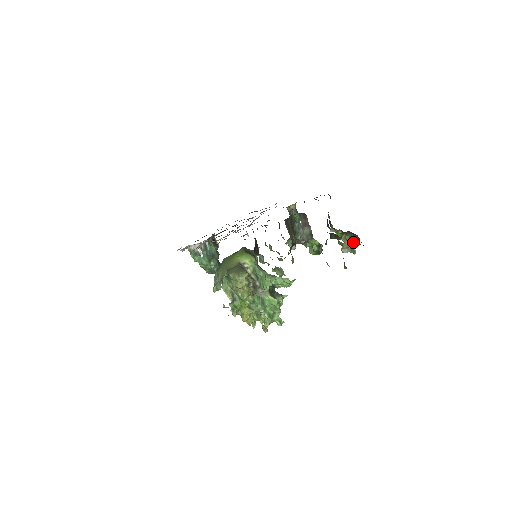
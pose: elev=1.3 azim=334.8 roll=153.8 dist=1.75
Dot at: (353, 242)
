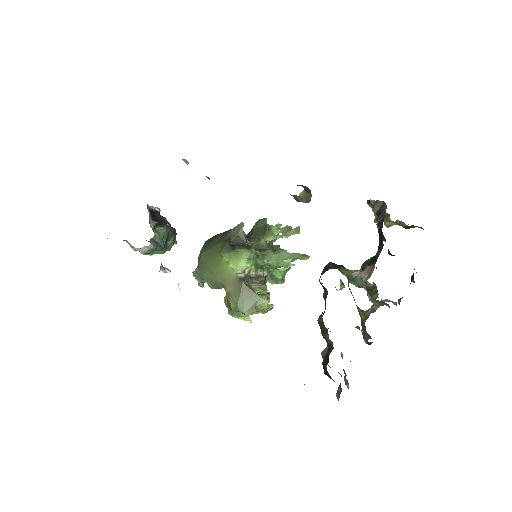
Dot at: occluded
